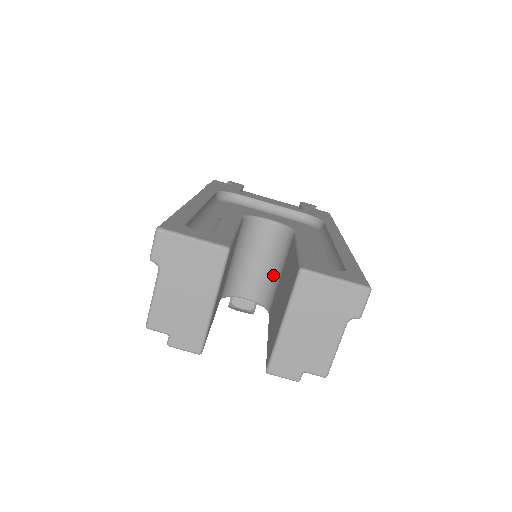
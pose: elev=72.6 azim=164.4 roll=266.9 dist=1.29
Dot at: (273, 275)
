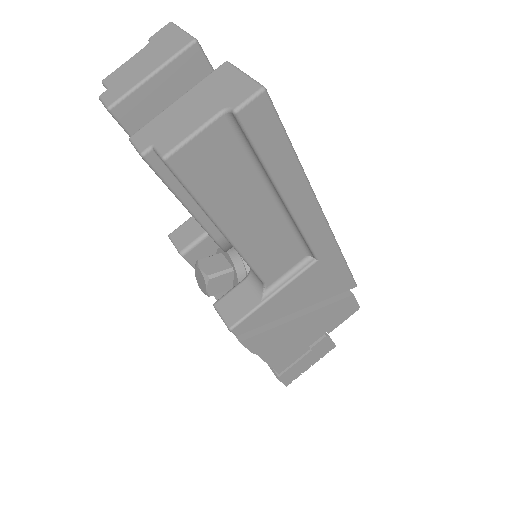
Dot at: occluded
